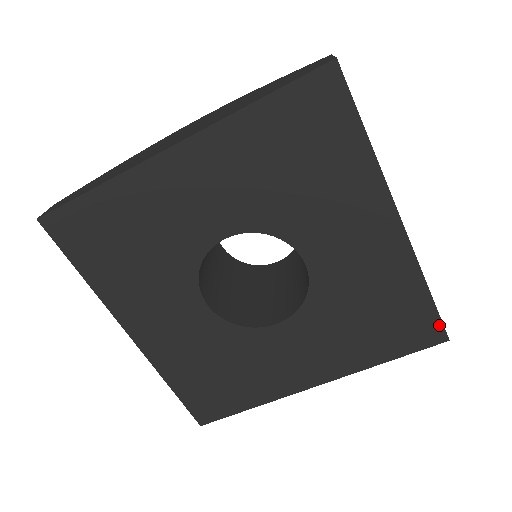
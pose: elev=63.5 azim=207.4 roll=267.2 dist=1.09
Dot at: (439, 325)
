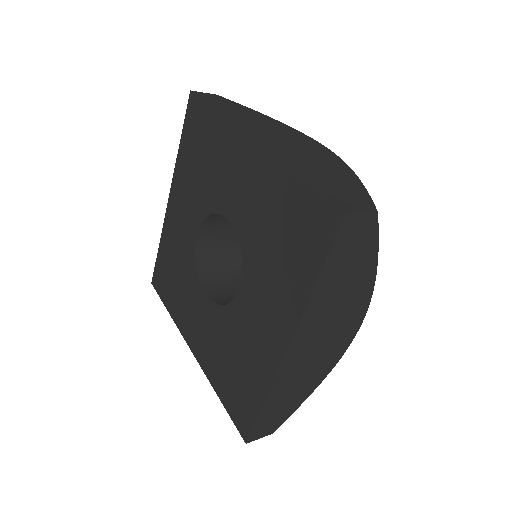
Dot at: (250, 428)
